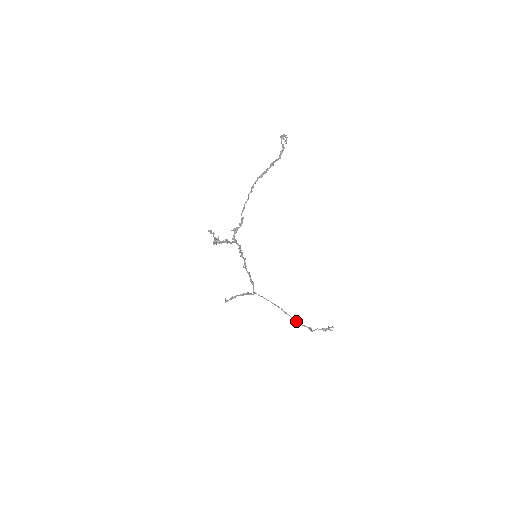
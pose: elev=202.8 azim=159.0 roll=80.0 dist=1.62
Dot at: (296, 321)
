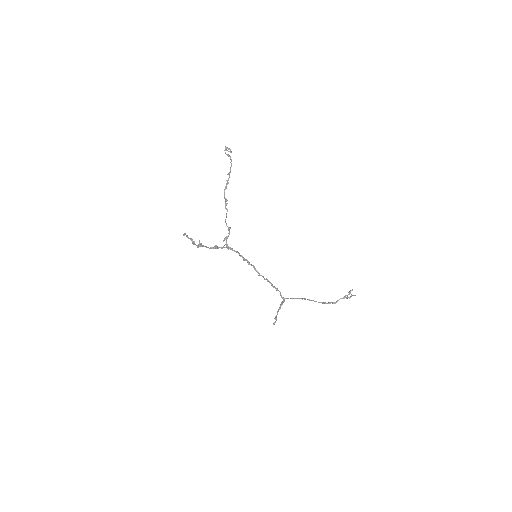
Dot at: (322, 303)
